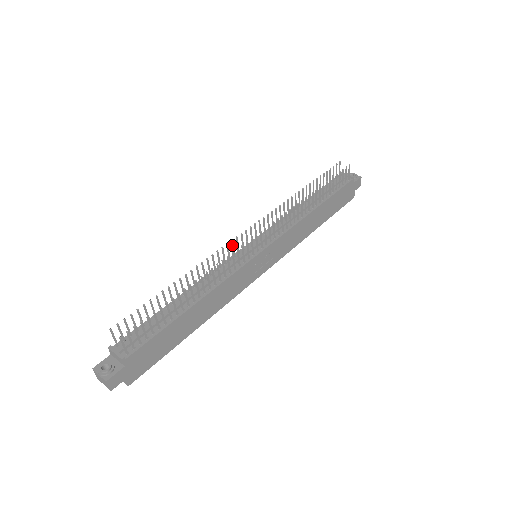
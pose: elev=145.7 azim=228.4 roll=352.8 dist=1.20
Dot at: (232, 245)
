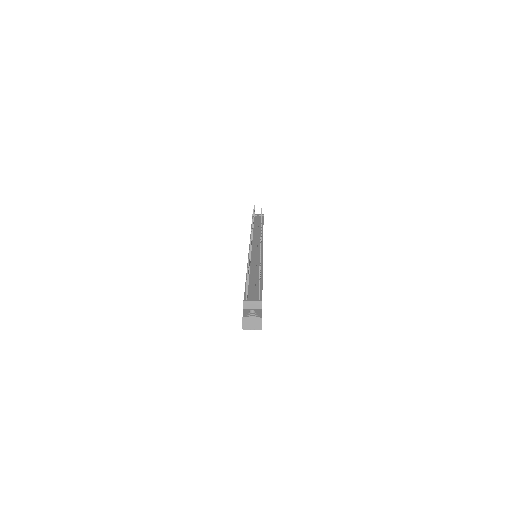
Dot at: occluded
